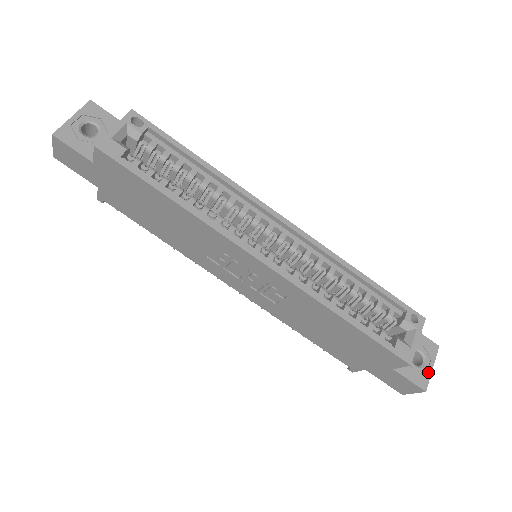
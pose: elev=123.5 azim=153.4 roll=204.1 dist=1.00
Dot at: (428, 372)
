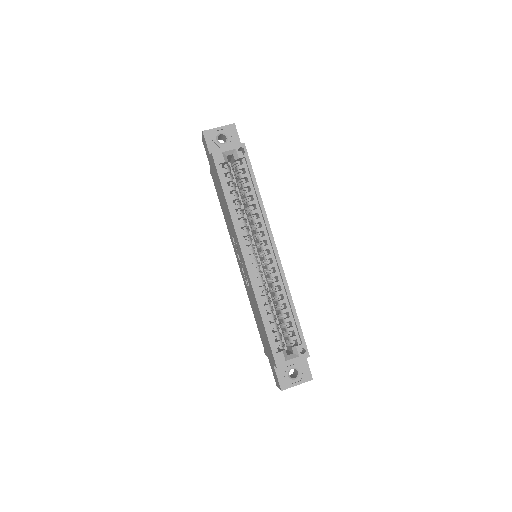
Dot at: (292, 384)
